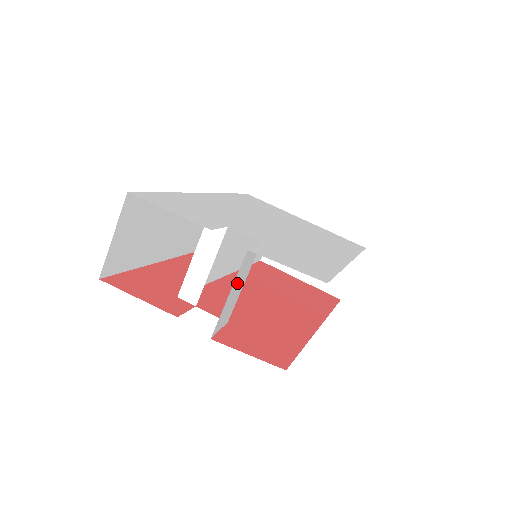
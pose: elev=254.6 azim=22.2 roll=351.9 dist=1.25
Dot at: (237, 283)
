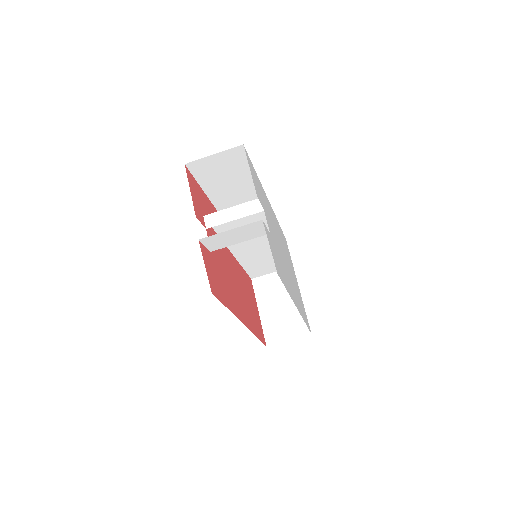
Dot at: (239, 232)
